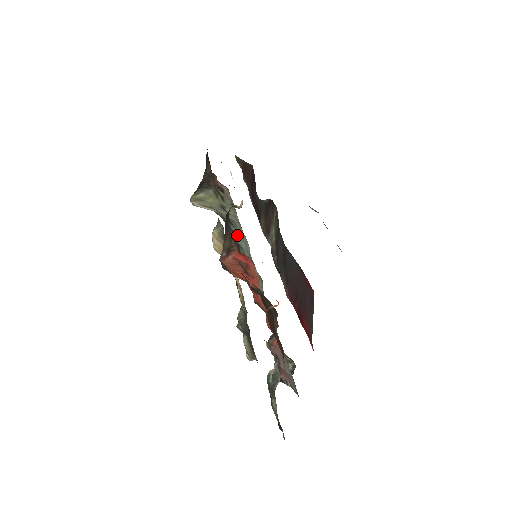
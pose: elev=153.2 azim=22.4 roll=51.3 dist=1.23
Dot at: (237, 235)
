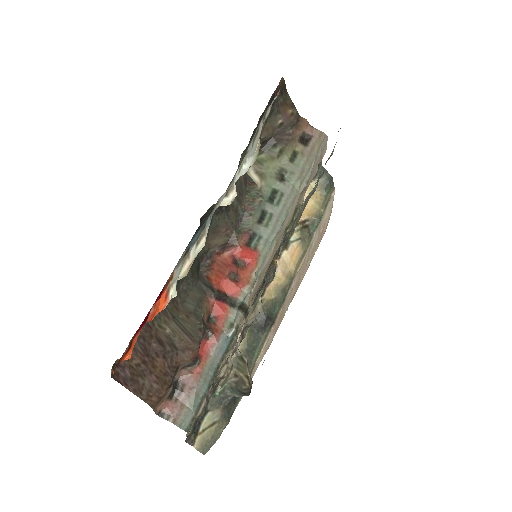
Dot at: (268, 218)
